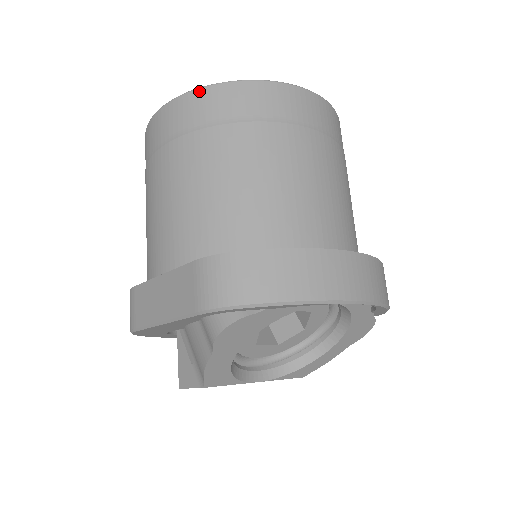
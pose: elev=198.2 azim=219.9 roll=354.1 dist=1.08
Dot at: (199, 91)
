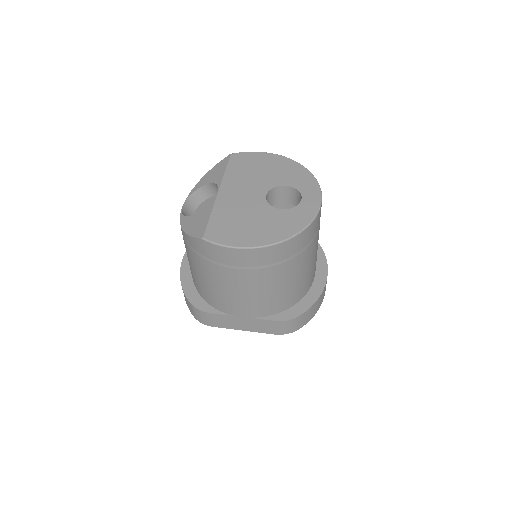
Dot at: (276, 246)
